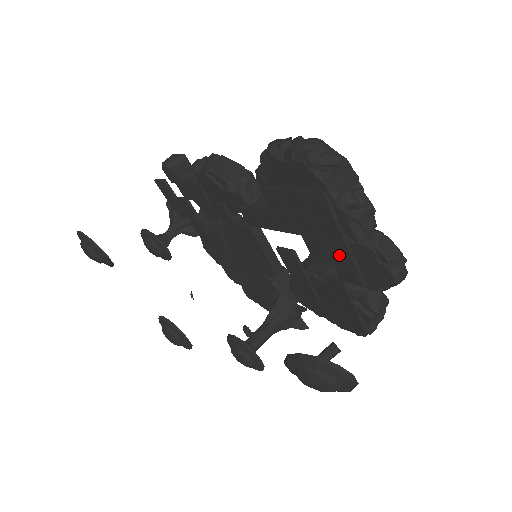
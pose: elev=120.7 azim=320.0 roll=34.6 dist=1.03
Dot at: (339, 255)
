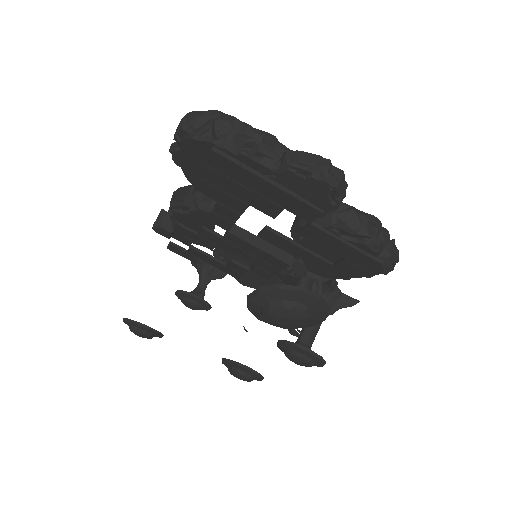
Dot at: (279, 198)
